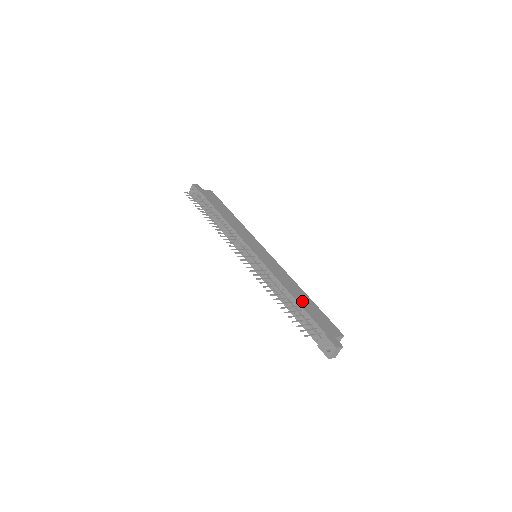
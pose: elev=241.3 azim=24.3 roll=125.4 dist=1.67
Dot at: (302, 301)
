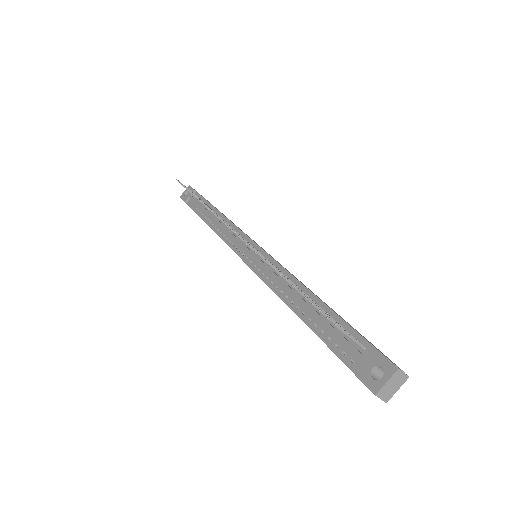
Dot at: (327, 305)
